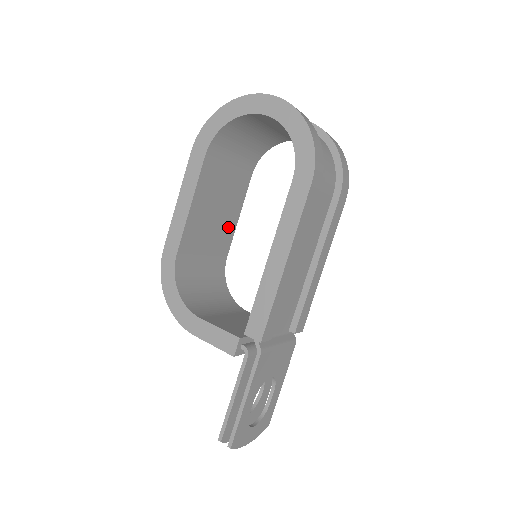
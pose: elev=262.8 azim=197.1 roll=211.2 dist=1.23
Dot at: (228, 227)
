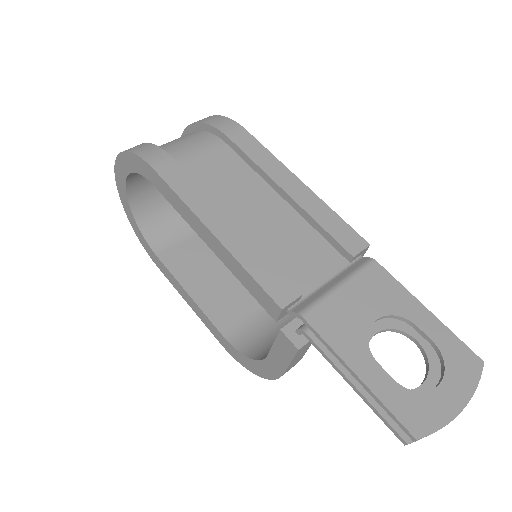
Dot at: occluded
